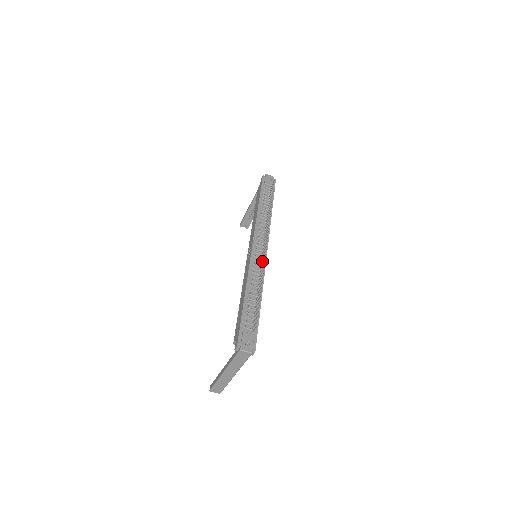
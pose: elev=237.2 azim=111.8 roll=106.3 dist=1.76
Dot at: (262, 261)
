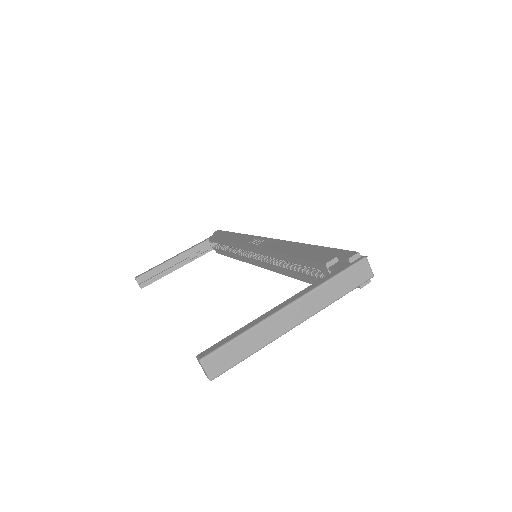
Dot at: occluded
